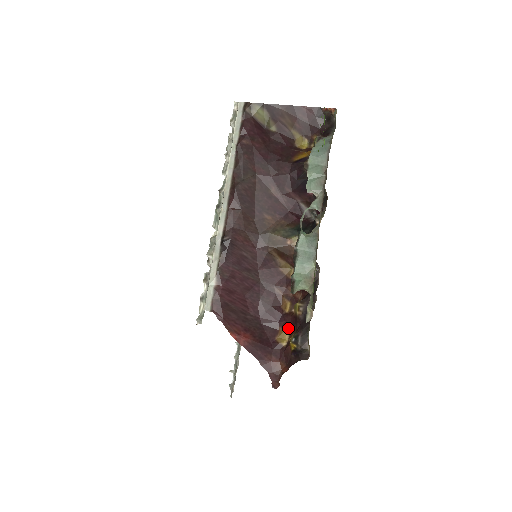
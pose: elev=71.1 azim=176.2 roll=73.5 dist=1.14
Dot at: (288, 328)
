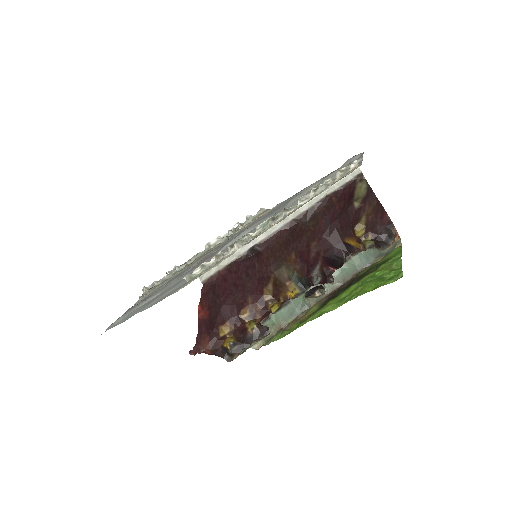
Dot at: (233, 328)
